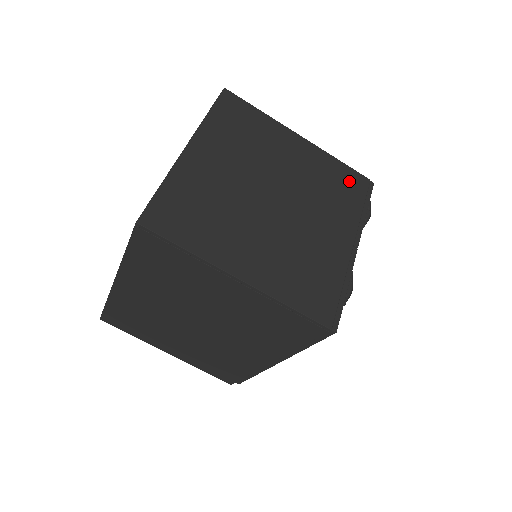
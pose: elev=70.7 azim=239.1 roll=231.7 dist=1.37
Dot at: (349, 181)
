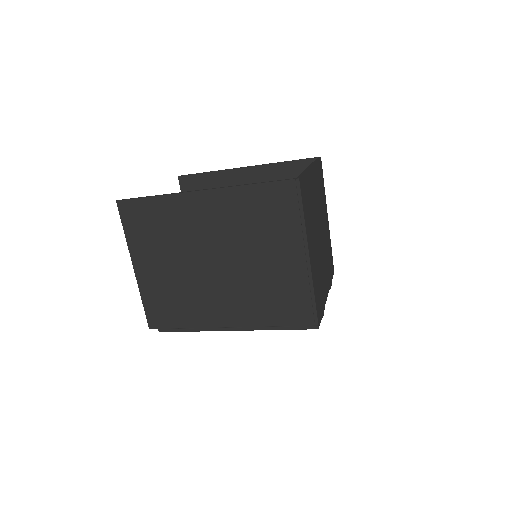
Dot at: (331, 261)
